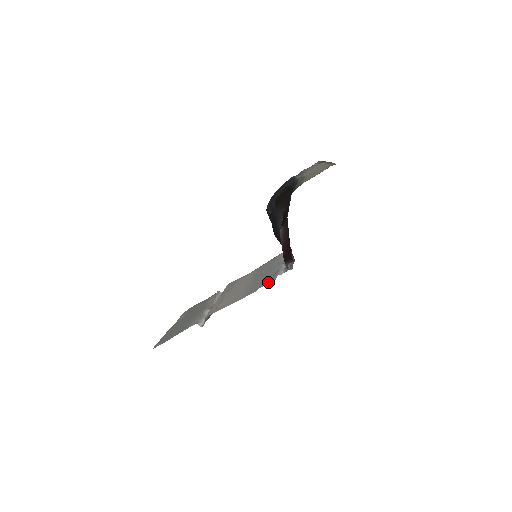
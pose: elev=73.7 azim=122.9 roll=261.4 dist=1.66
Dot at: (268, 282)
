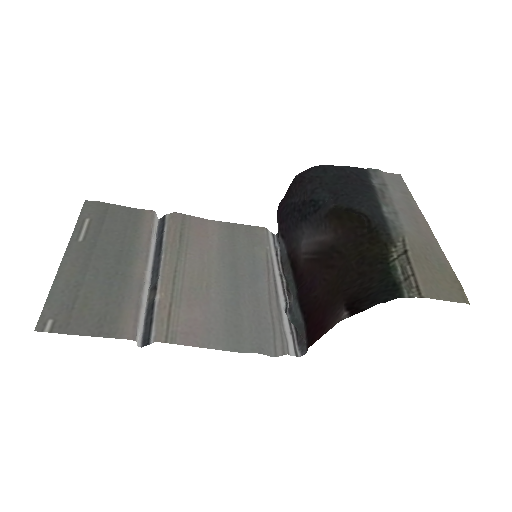
Dot at: (265, 342)
